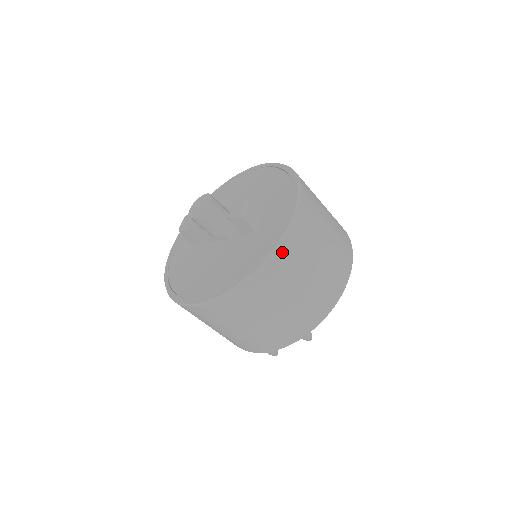
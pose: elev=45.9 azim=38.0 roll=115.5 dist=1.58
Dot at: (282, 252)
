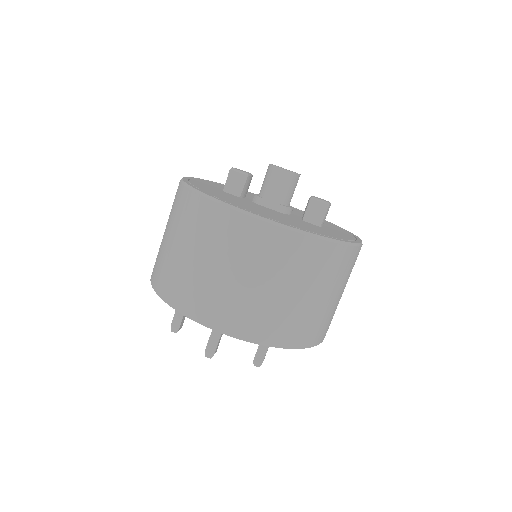
Dot at: (354, 253)
